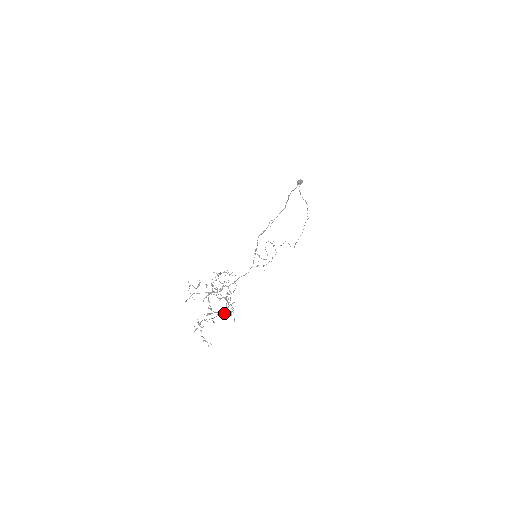
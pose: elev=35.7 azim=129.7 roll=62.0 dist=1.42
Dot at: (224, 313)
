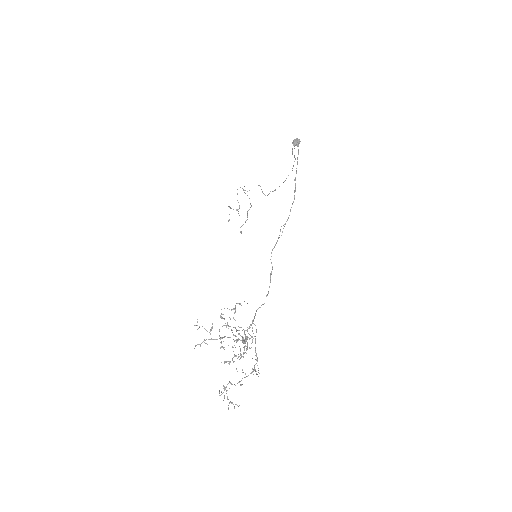
Dot at: (251, 373)
